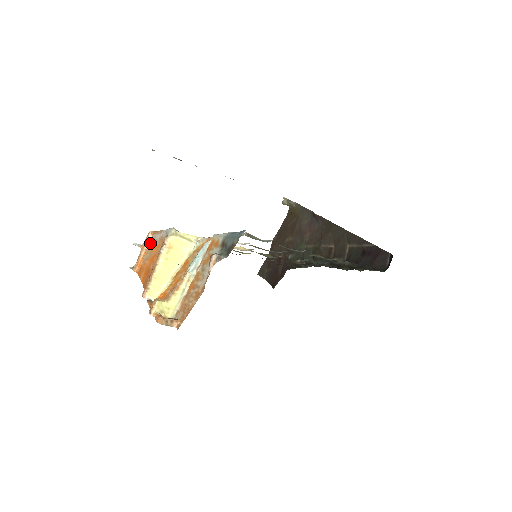
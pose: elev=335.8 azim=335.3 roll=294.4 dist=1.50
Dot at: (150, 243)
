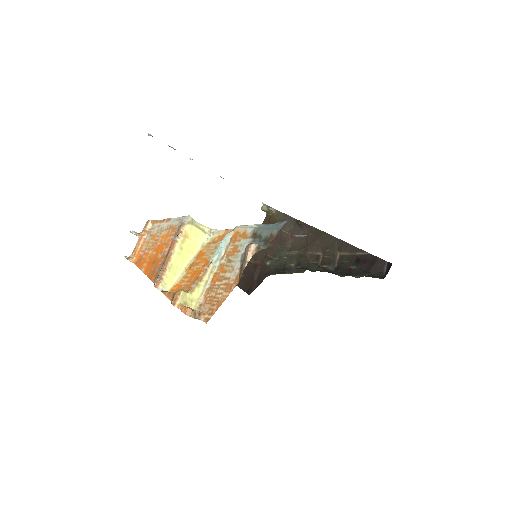
Dot at: (151, 232)
